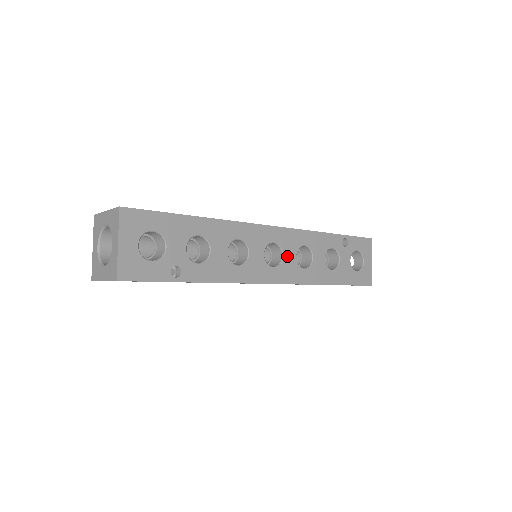
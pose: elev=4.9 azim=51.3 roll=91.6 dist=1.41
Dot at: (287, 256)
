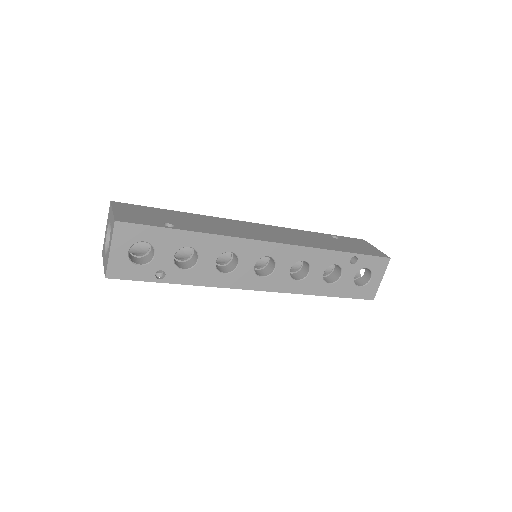
Dot at: (280, 269)
